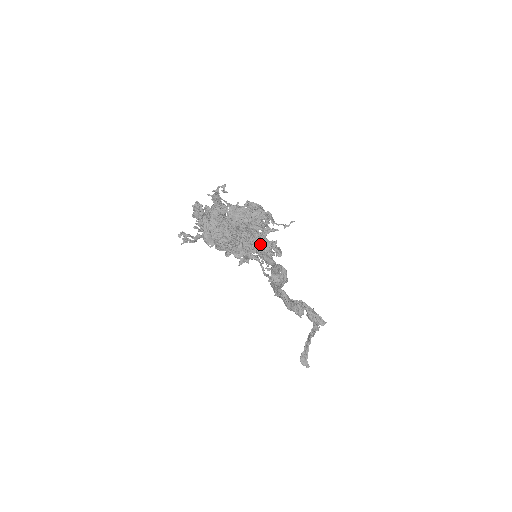
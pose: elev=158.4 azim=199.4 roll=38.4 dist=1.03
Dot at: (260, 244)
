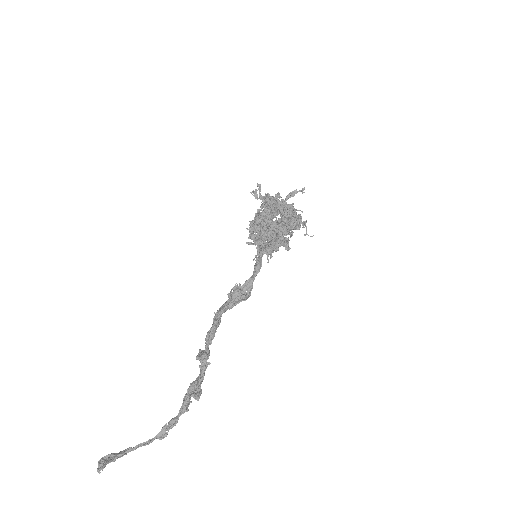
Dot at: (289, 221)
